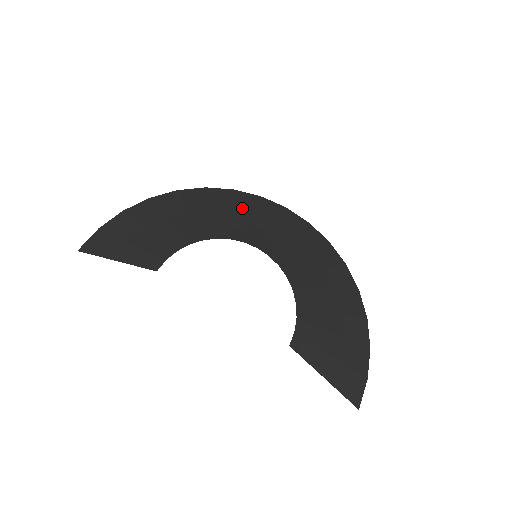
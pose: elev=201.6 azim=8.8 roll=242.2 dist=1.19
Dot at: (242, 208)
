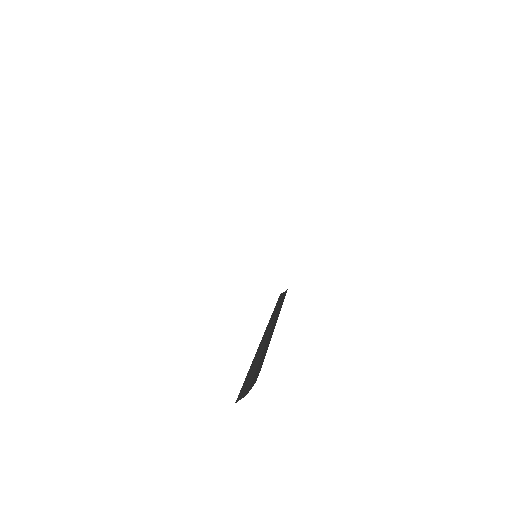
Dot at: occluded
